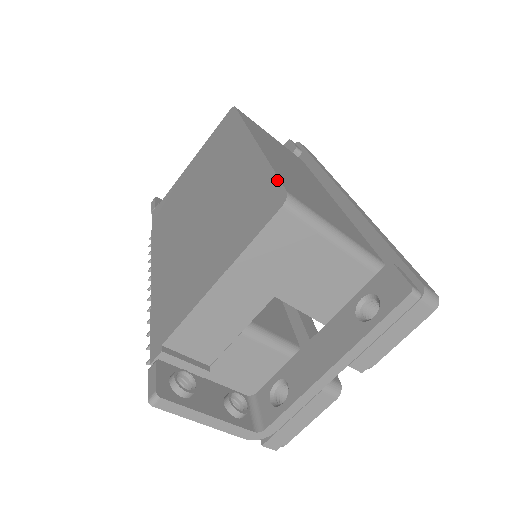
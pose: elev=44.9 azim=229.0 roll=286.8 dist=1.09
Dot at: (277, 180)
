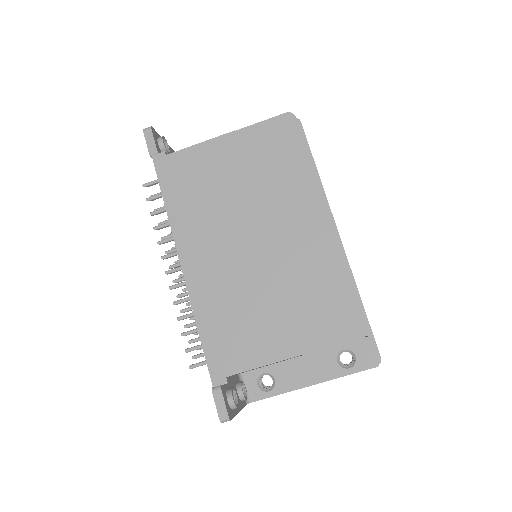
Dot at: (358, 305)
